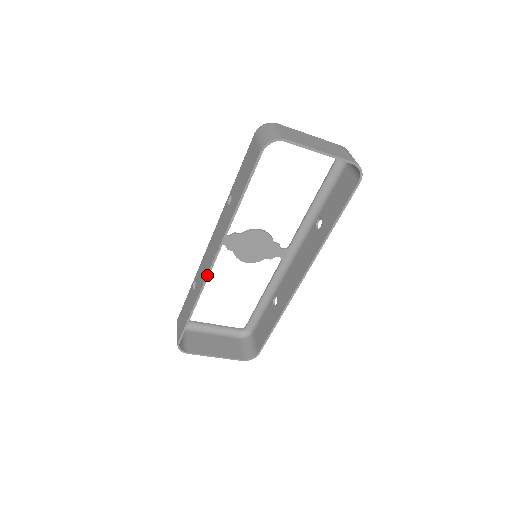
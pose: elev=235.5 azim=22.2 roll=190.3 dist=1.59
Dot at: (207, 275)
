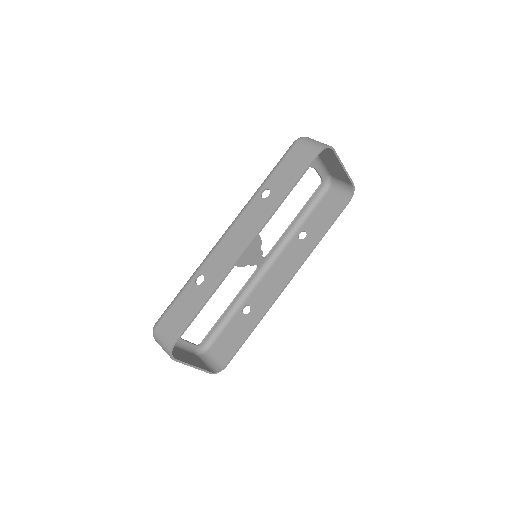
Dot at: (236, 261)
